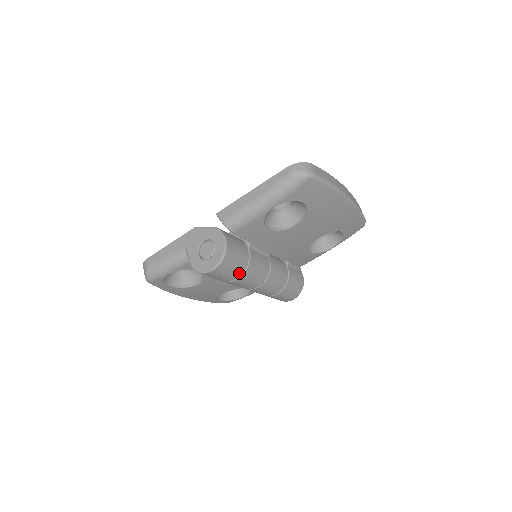
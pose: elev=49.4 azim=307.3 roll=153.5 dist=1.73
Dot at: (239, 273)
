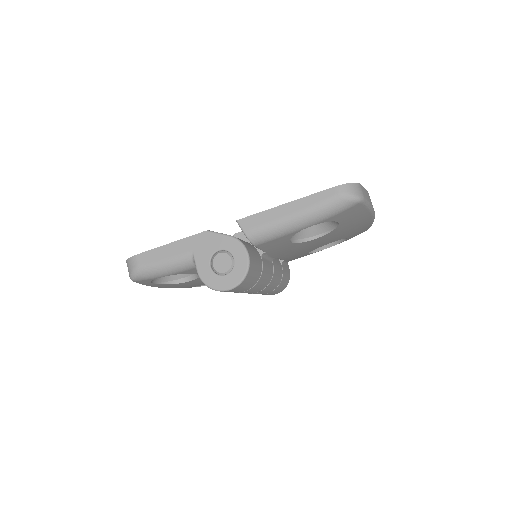
Dot at: (250, 287)
